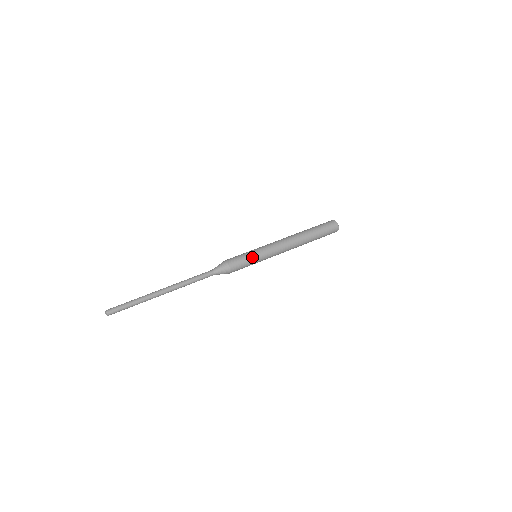
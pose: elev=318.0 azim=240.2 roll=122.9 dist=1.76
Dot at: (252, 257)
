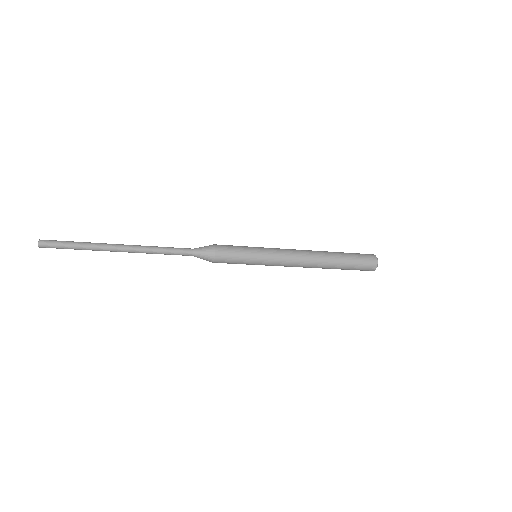
Dot at: (248, 247)
